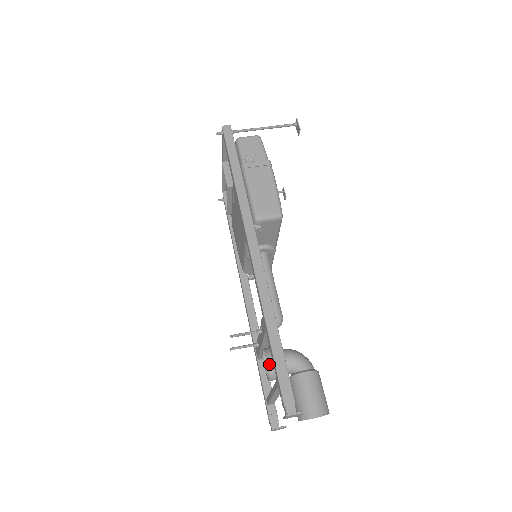
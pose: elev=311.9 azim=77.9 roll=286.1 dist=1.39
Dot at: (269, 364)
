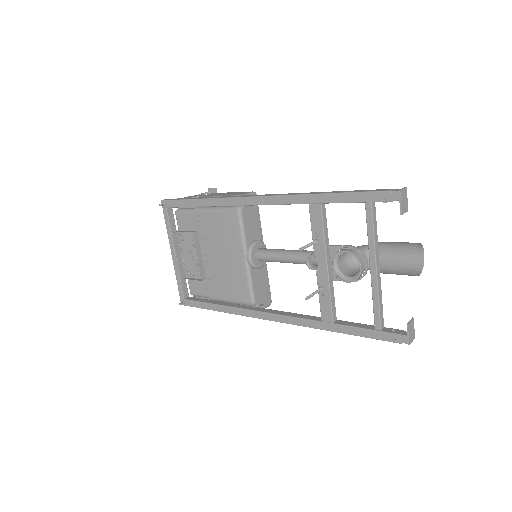
Dot at: (347, 250)
